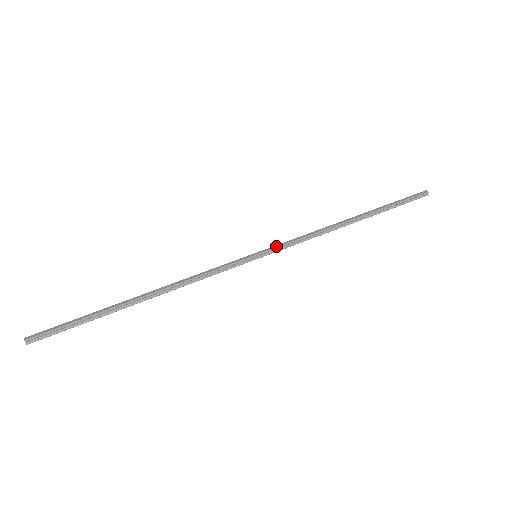
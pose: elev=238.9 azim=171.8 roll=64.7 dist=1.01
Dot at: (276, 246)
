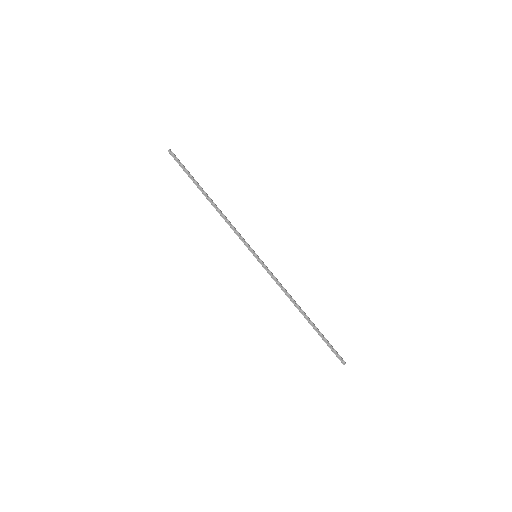
Dot at: occluded
